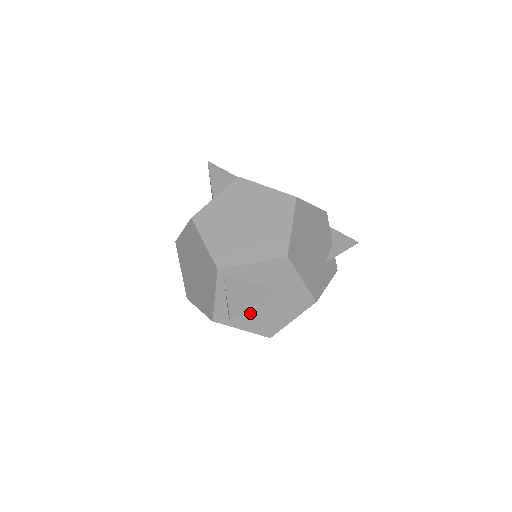
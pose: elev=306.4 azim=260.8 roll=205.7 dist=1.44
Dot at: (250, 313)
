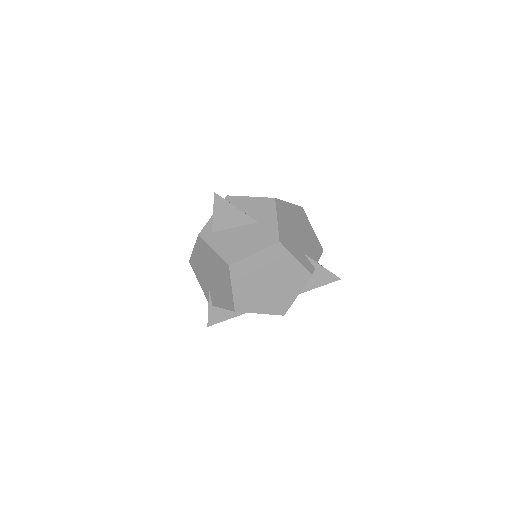
Dot at: (227, 236)
